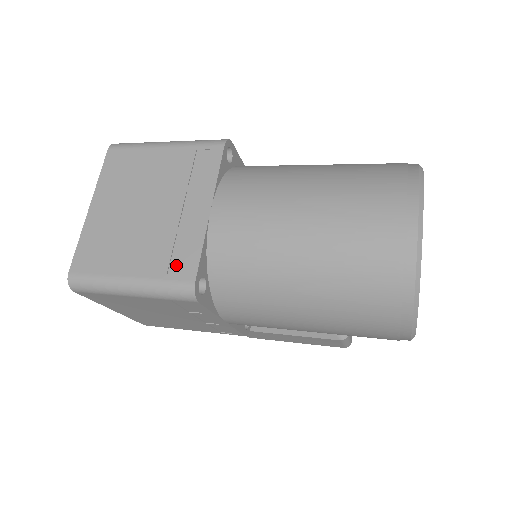
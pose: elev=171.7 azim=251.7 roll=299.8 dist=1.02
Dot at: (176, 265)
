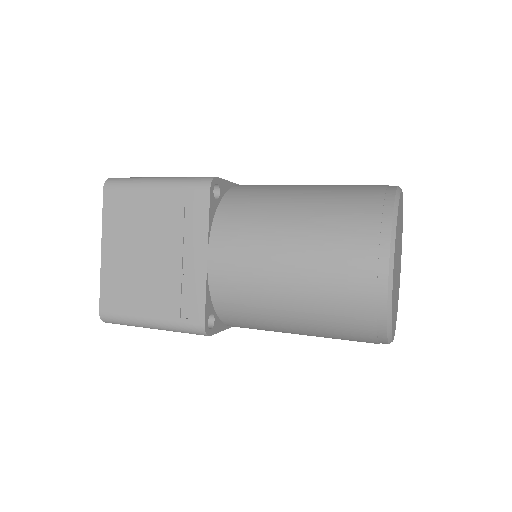
Dot at: (186, 309)
